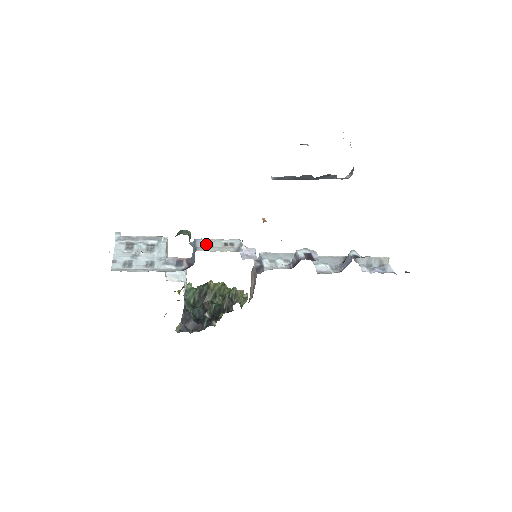
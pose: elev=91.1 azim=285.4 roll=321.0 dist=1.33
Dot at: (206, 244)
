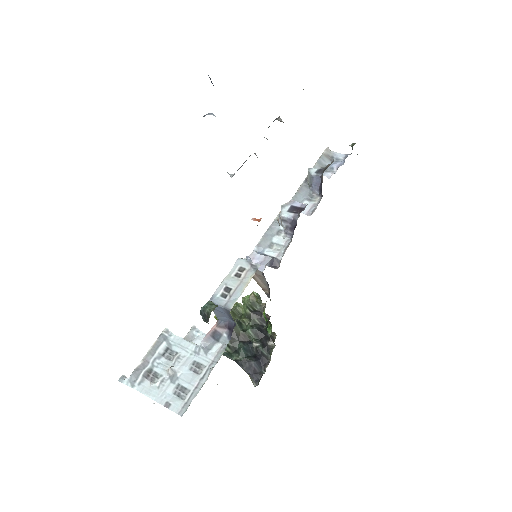
Dot at: (225, 294)
